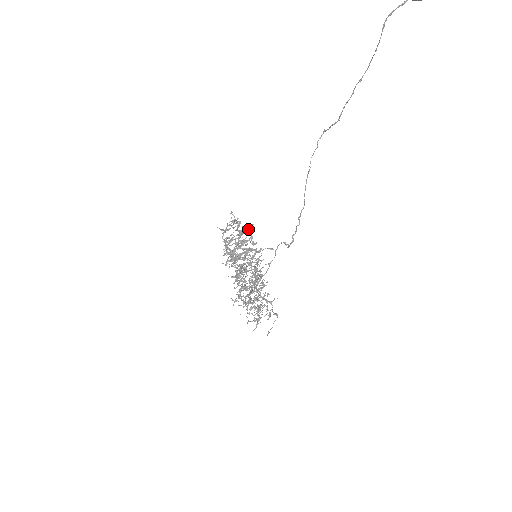
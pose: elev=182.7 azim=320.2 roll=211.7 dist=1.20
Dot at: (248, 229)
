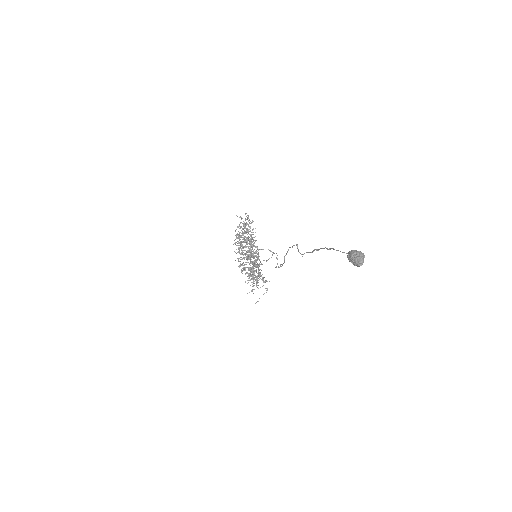
Dot at: (252, 239)
